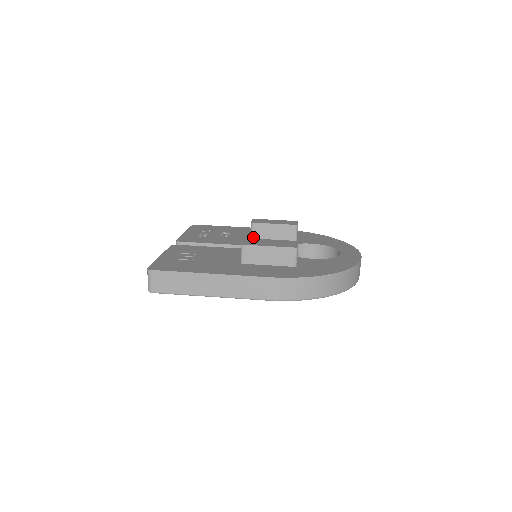
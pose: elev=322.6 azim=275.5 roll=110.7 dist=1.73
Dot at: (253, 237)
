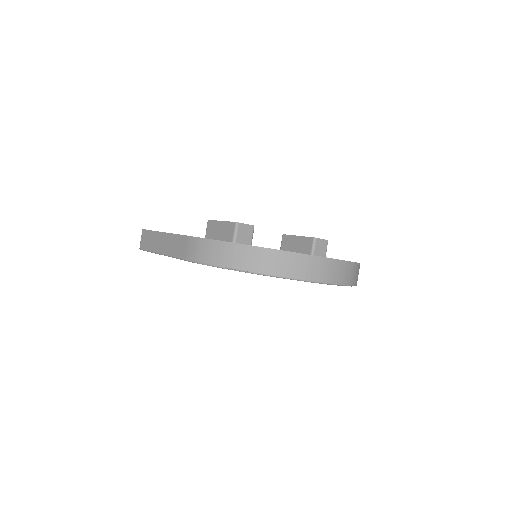
Dot at: (281, 249)
